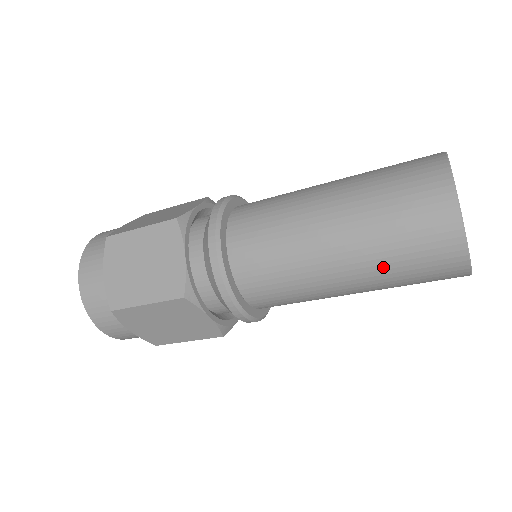
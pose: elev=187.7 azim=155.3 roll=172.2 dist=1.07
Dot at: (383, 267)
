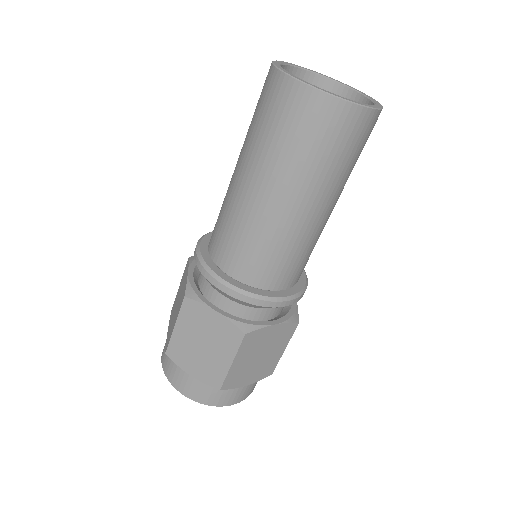
Dot at: occluded
